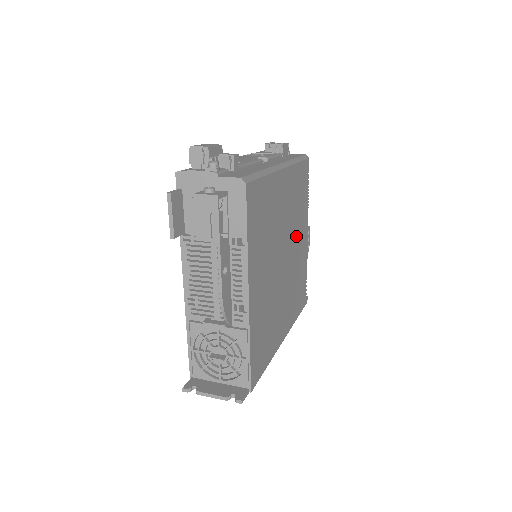
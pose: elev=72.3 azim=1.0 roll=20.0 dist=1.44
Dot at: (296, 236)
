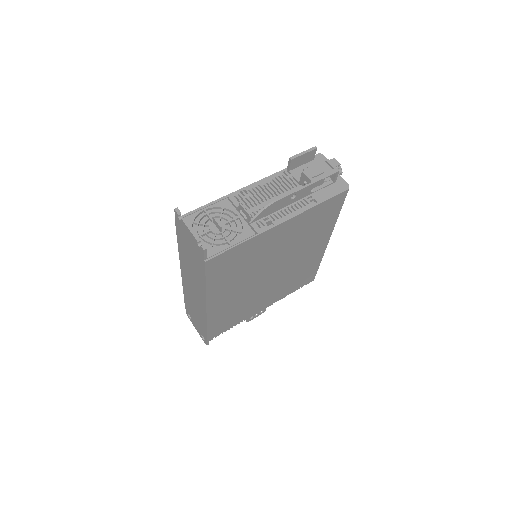
Dot at: (275, 287)
